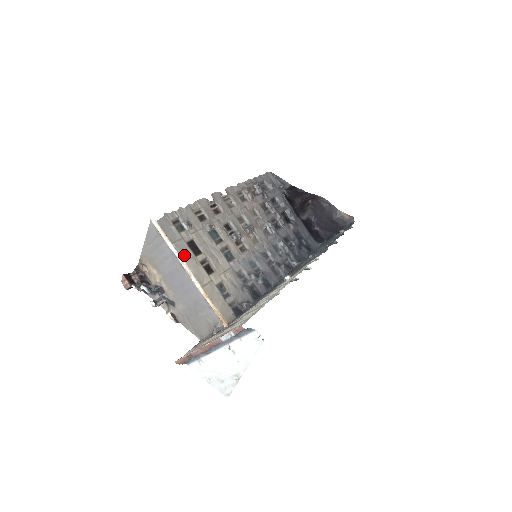
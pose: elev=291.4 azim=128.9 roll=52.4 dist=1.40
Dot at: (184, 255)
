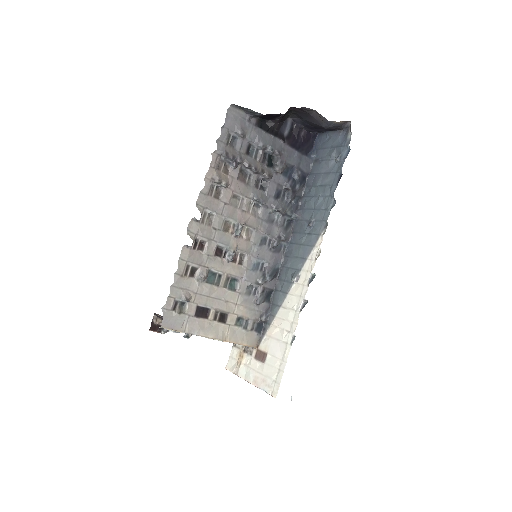
Dot at: (199, 331)
